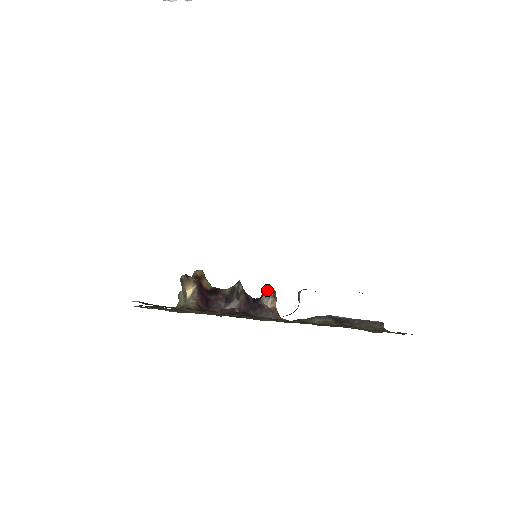
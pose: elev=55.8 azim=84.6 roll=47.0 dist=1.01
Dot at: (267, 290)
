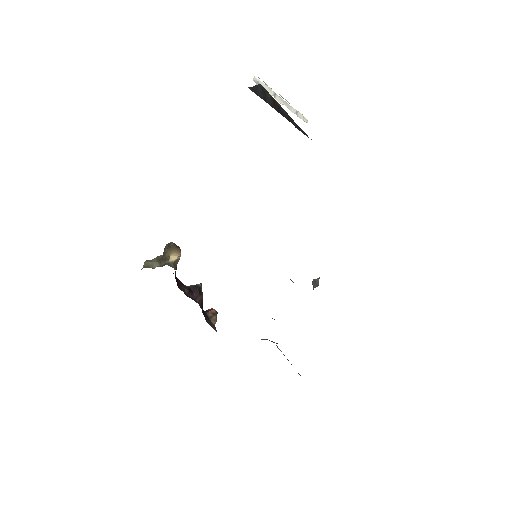
Dot at: occluded
